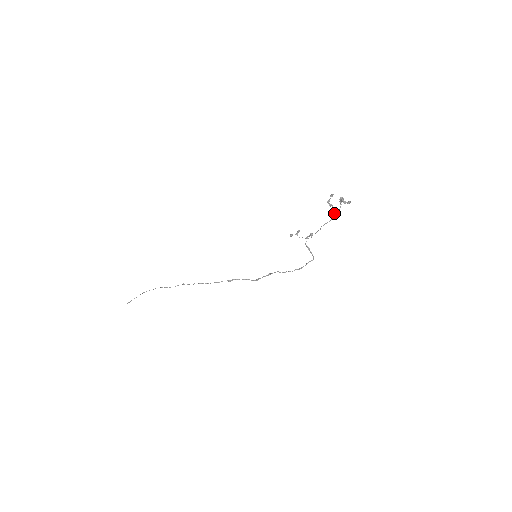
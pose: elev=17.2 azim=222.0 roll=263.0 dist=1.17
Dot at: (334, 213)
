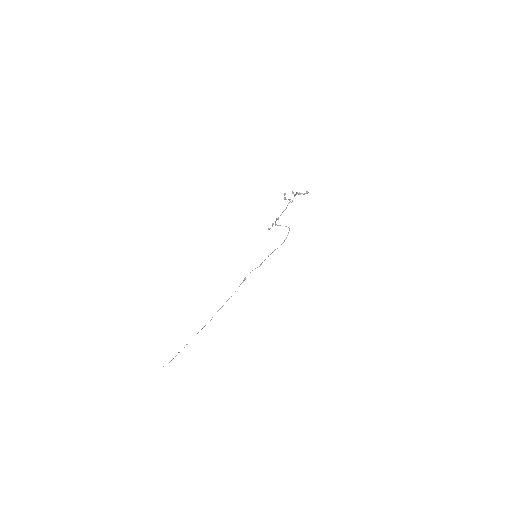
Dot at: occluded
